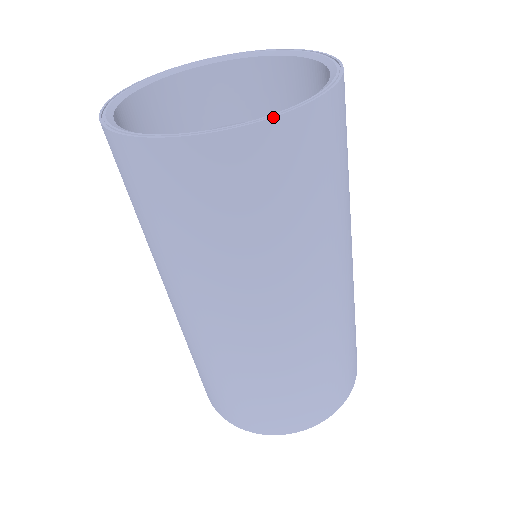
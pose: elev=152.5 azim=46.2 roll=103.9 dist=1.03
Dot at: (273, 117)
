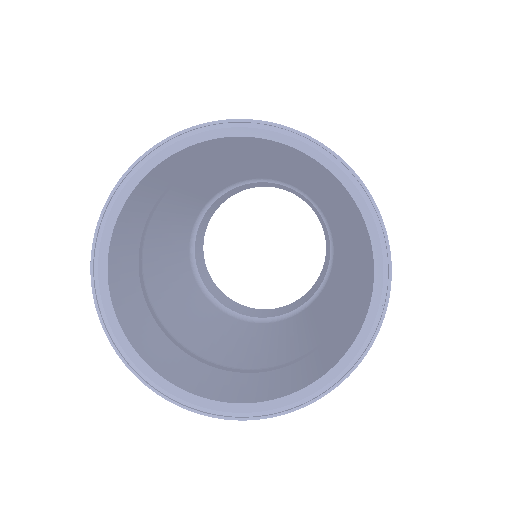
Dot at: (357, 366)
